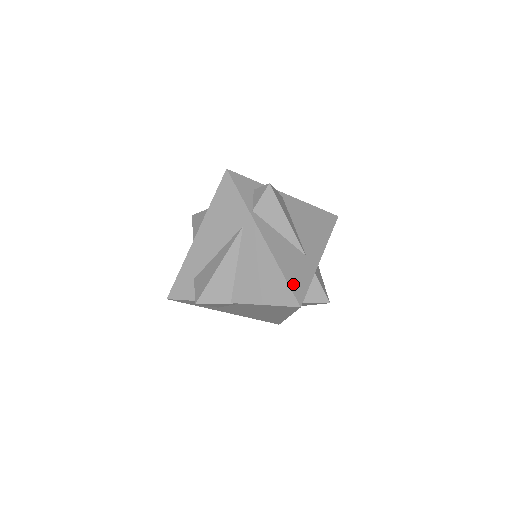
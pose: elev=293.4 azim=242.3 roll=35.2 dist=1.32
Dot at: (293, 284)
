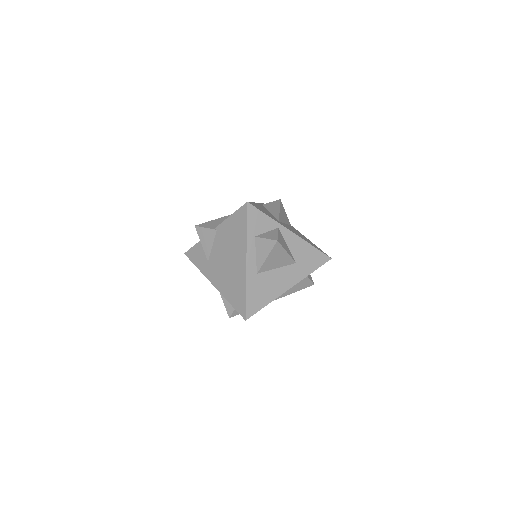
Dot at: (254, 205)
